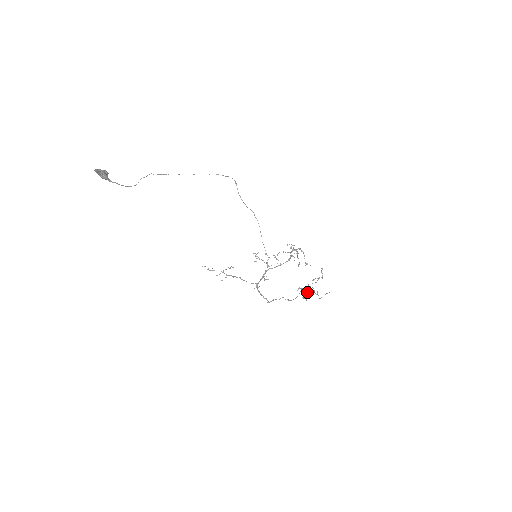
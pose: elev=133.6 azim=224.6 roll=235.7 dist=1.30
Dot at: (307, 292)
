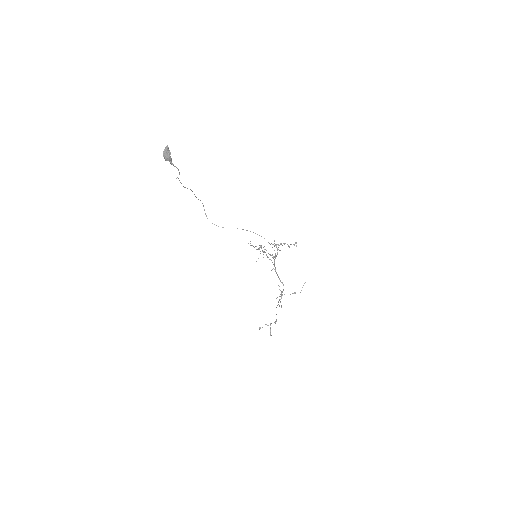
Dot at: (270, 324)
